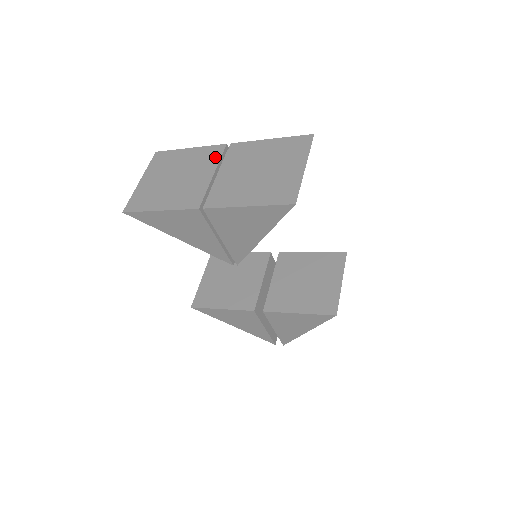
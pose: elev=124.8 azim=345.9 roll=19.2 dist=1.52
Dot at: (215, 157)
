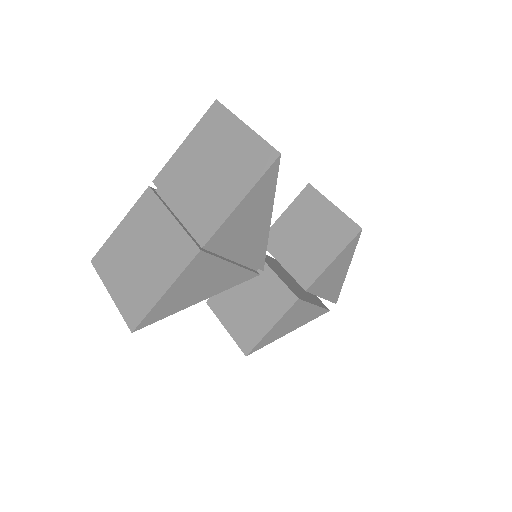
Dot at: (154, 204)
